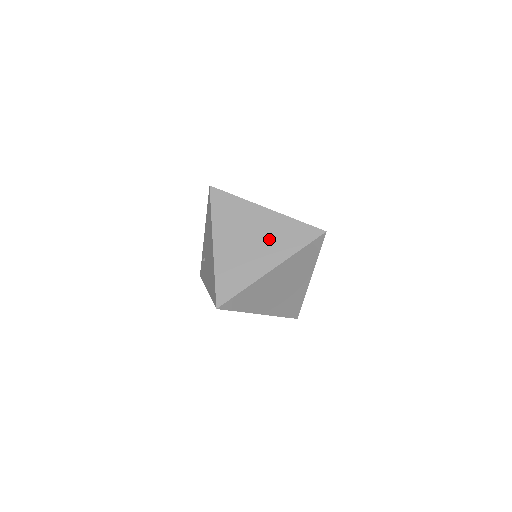
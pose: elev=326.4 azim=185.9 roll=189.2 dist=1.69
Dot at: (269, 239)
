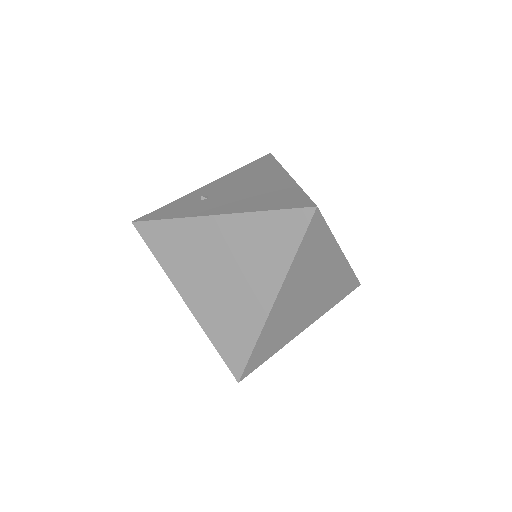
Dot at: occluded
